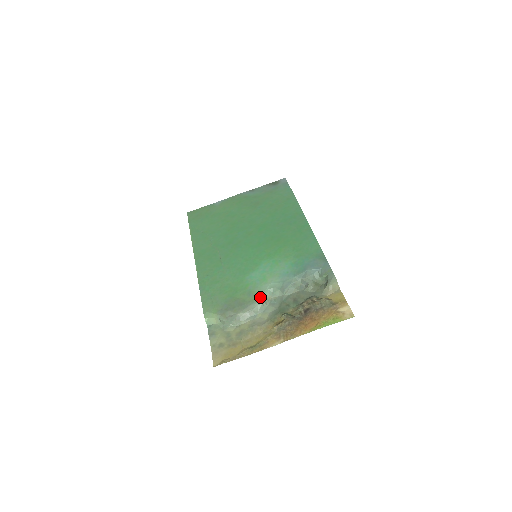
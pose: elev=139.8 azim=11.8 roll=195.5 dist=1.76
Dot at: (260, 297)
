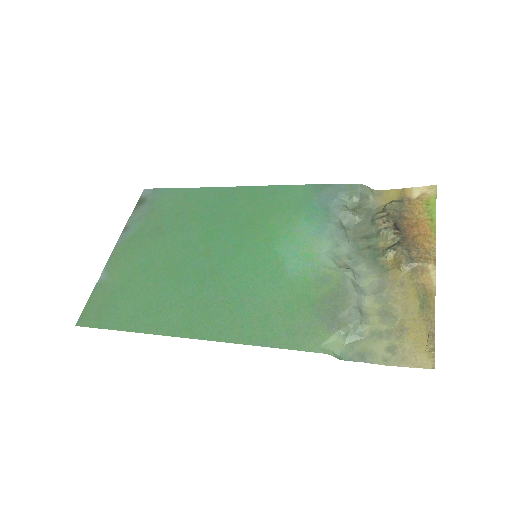
Dot at: (339, 269)
